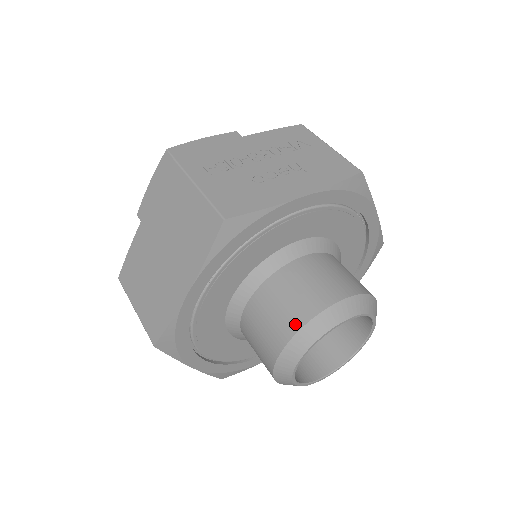
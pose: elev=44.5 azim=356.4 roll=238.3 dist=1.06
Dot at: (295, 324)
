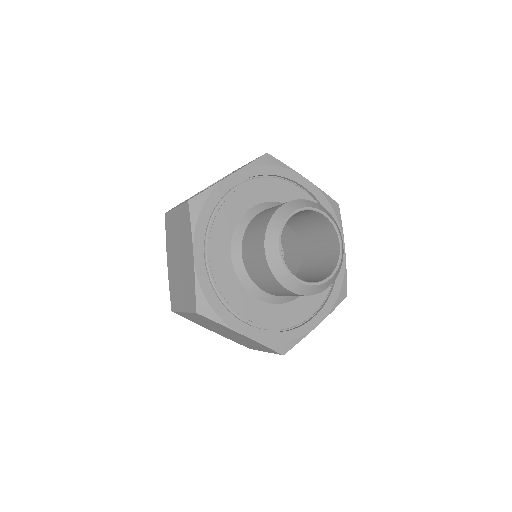
Dot at: (263, 232)
